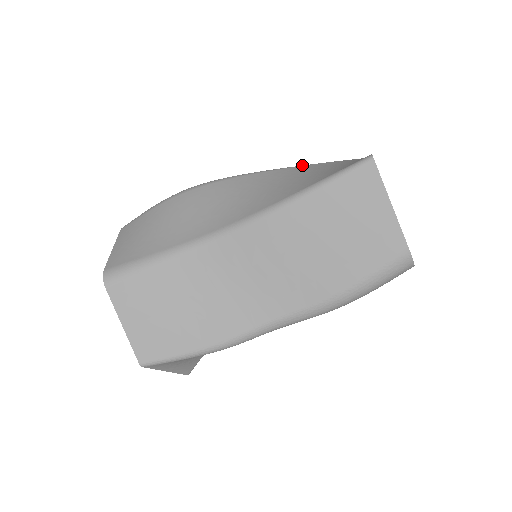
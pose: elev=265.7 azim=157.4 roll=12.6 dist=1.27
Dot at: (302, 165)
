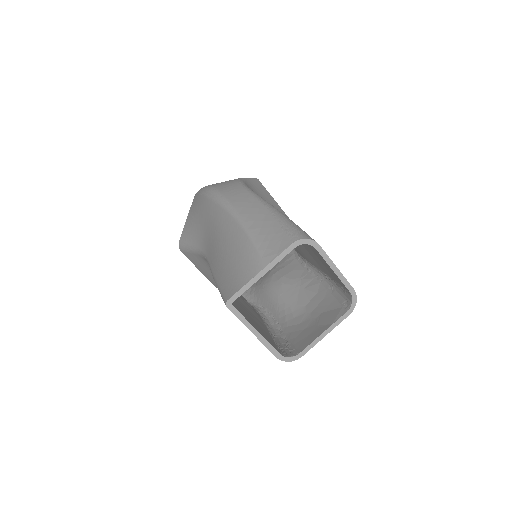
Dot at: (244, 229)
